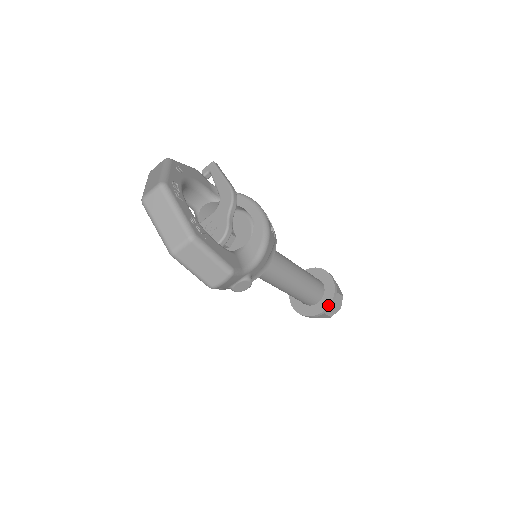
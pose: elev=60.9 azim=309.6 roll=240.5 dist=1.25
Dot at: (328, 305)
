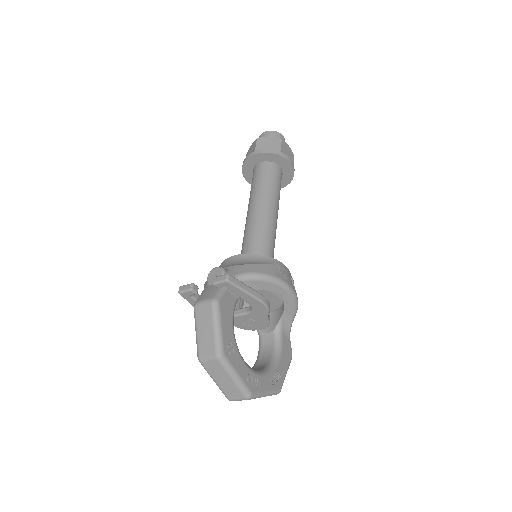
Dot at: occluded
